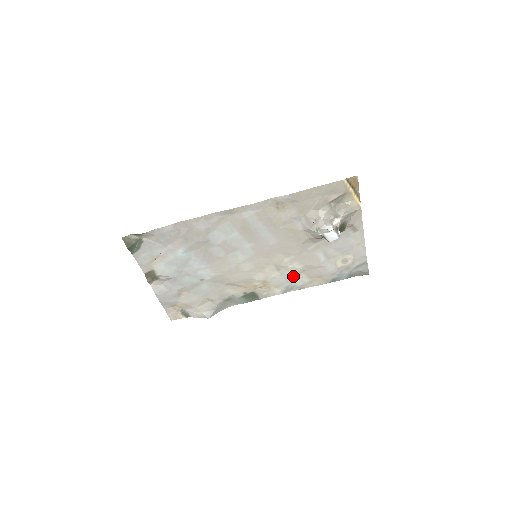
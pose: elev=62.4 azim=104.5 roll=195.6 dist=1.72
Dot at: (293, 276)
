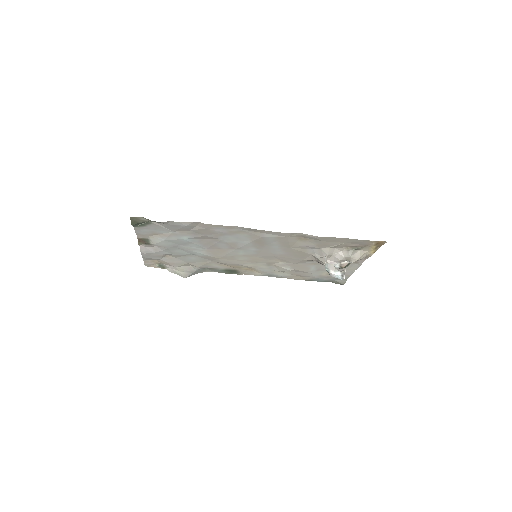
Dot at: (279, 271)
